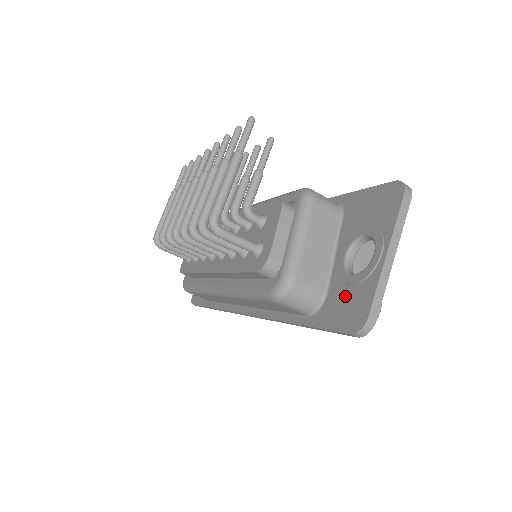
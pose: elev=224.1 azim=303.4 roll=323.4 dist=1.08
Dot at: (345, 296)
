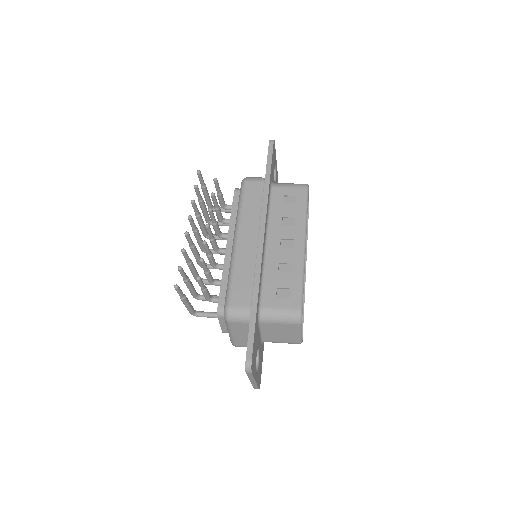
Dot at: occluded
